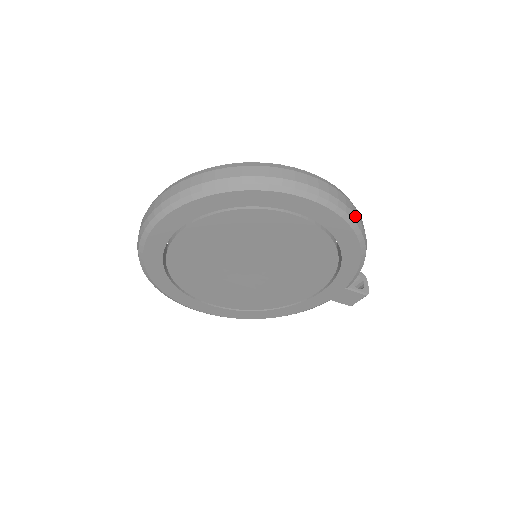
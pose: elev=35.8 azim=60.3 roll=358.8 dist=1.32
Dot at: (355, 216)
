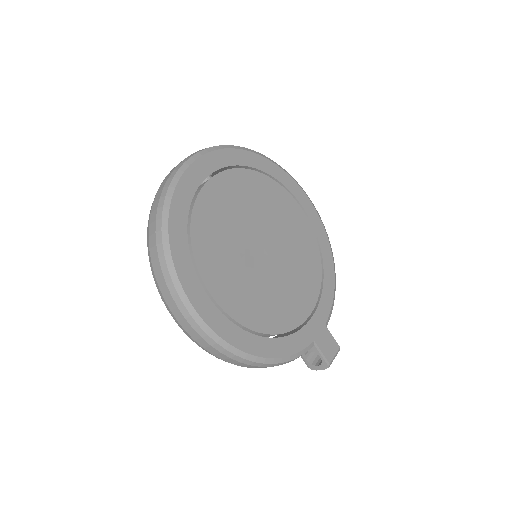
Dot at: occluded
